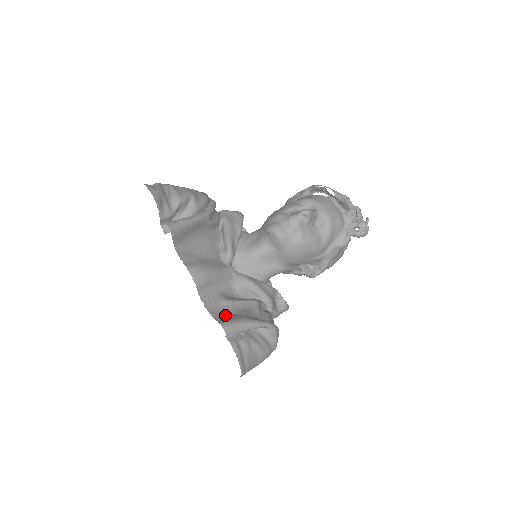
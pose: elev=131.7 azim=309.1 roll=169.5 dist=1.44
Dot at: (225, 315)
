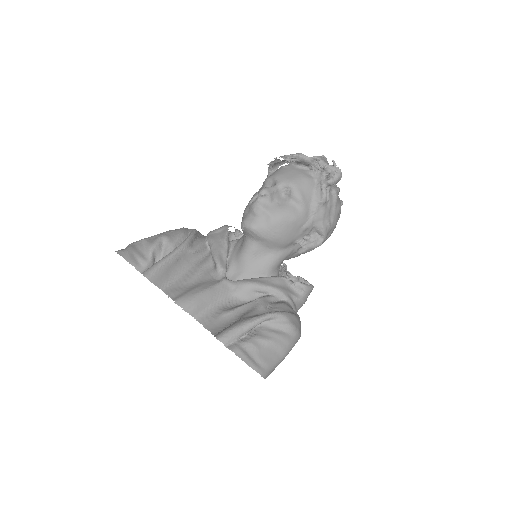
Dot at: (225, 326)
